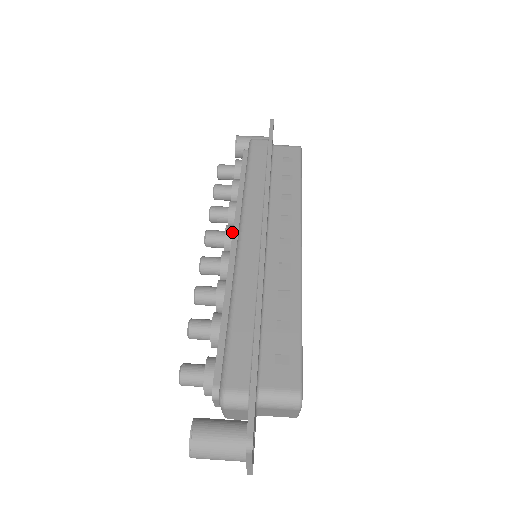
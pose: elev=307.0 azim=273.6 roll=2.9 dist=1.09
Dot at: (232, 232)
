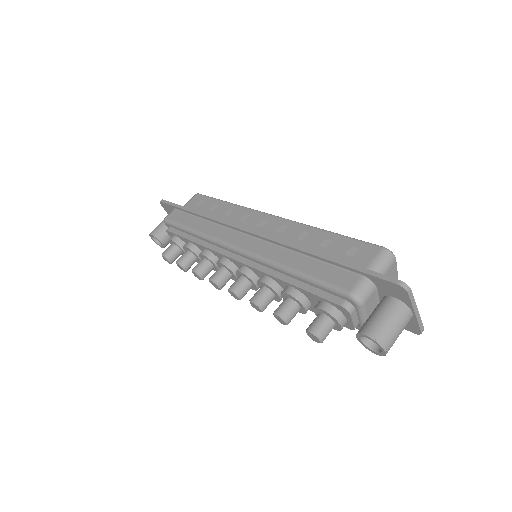
Dot at: (226, 259)
